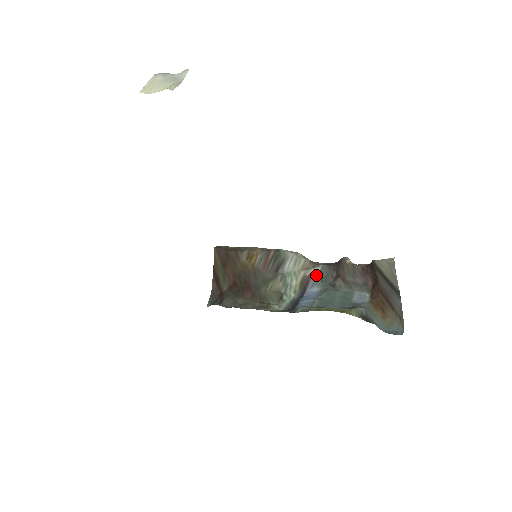
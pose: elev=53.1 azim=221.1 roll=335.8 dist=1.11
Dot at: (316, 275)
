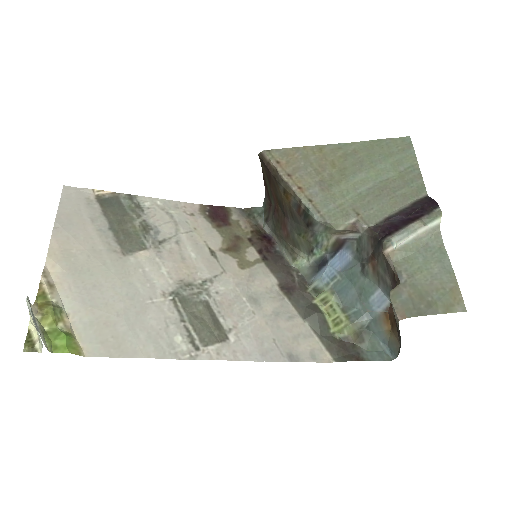
Dot at: (354, 239)
